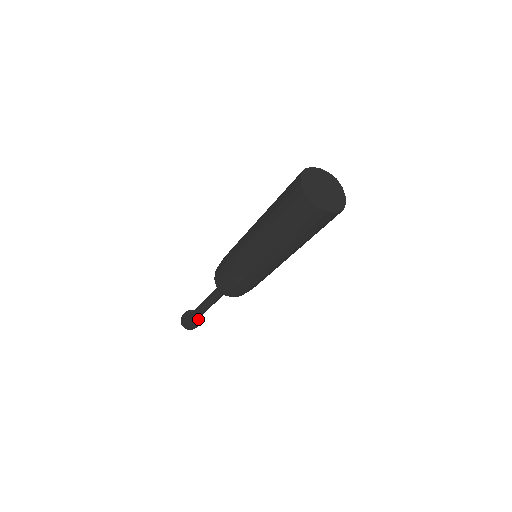
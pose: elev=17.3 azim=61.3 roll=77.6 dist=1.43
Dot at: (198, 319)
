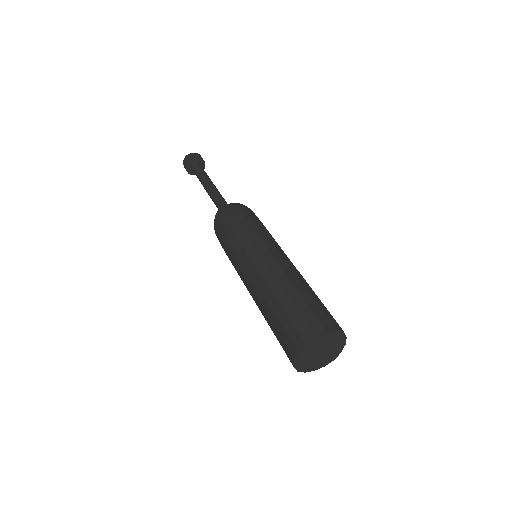
Dot at: (202, 166)
